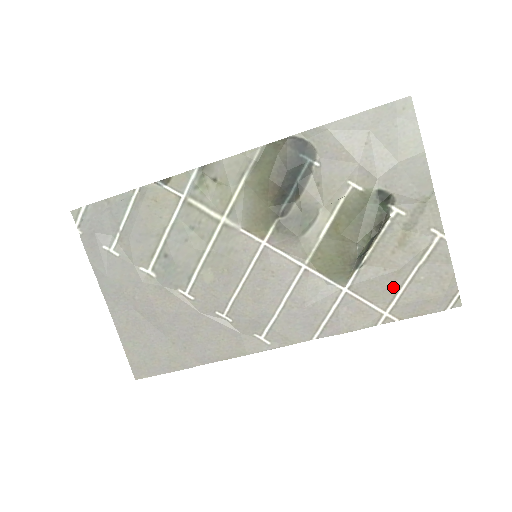
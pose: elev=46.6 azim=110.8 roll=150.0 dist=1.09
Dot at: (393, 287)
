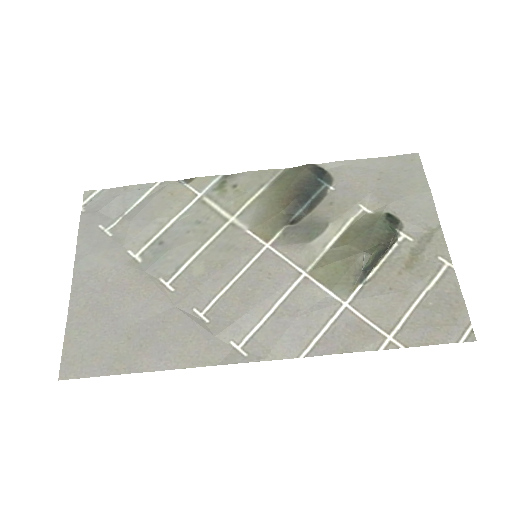
Dot at: (399, 308)
